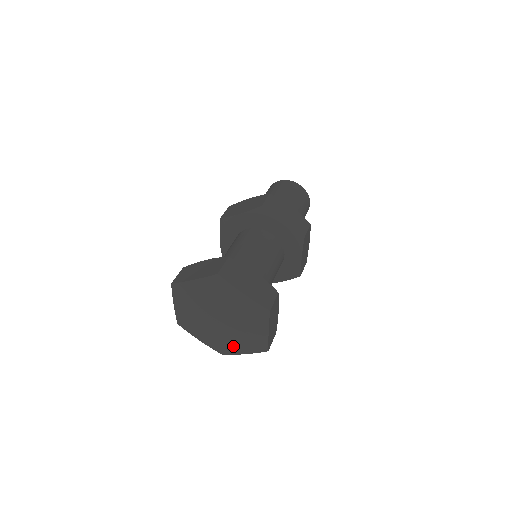
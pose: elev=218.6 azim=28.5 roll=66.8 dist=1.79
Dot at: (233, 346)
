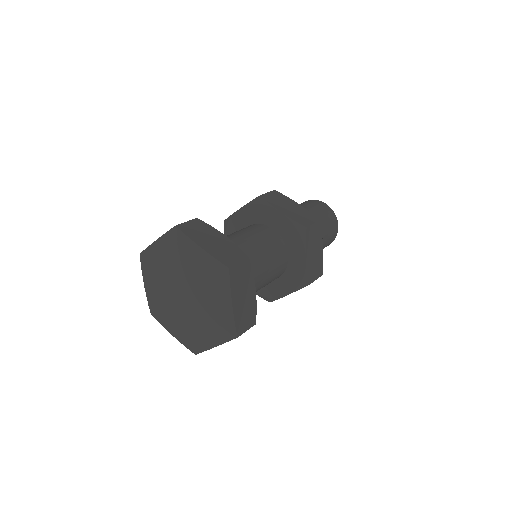
Dot at: (201, 334)
